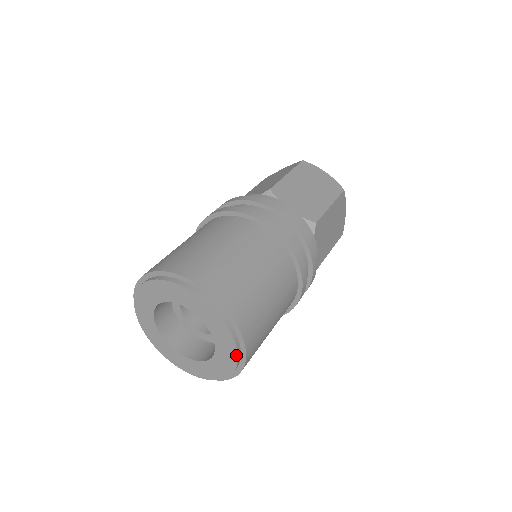
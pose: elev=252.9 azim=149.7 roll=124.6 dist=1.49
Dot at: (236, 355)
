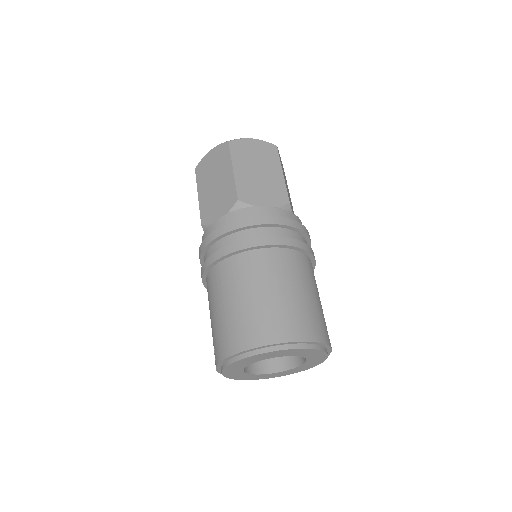
Dot at: (327, 356)
